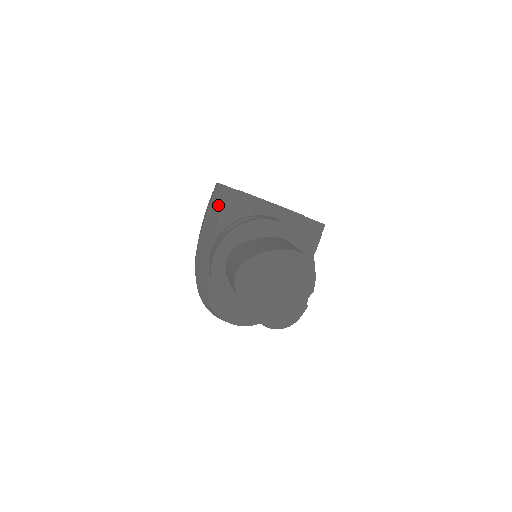
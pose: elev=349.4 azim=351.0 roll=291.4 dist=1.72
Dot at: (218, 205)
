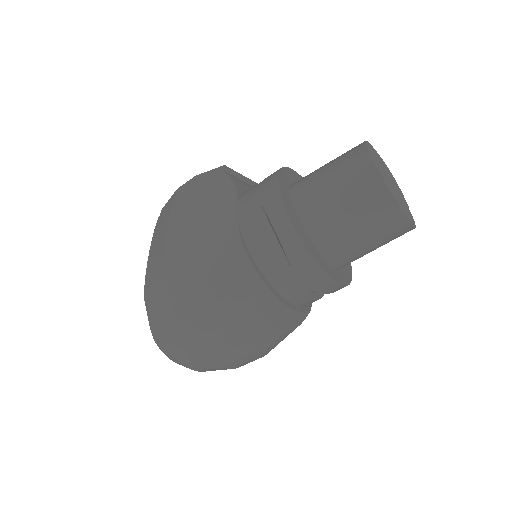
Dot at: (220, 178)
